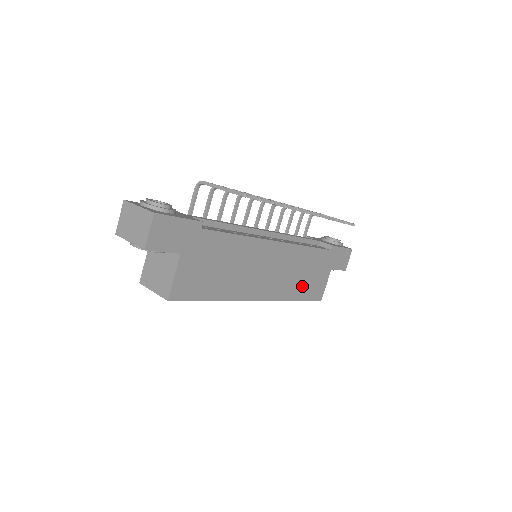
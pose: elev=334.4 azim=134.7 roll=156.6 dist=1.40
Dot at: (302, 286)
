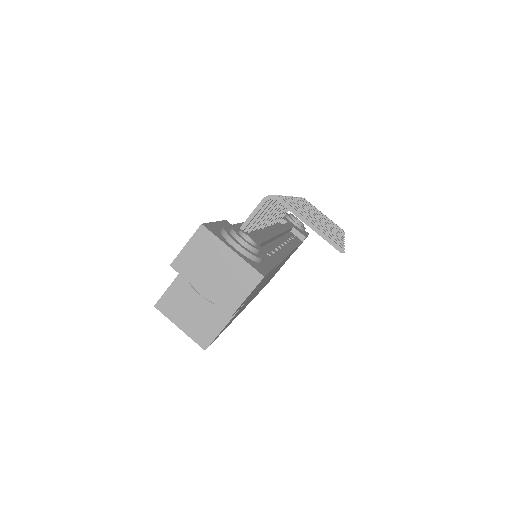
Dot at: occluded
